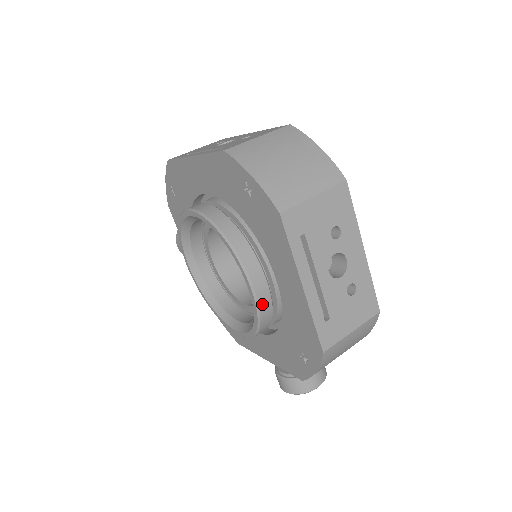
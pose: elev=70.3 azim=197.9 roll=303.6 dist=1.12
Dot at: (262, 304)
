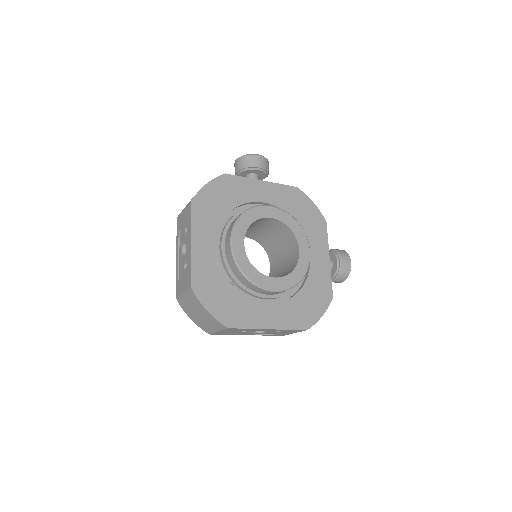
Dot at: occluded
